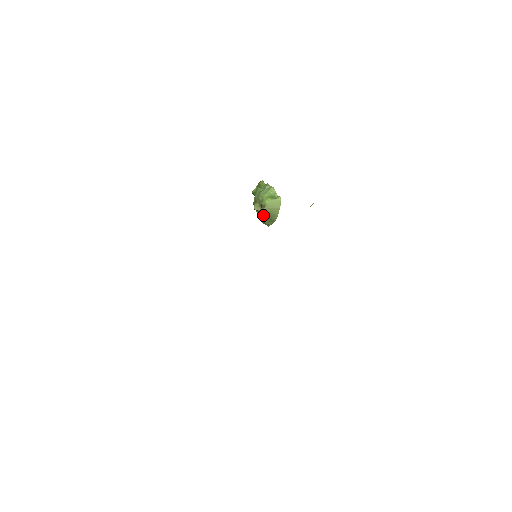
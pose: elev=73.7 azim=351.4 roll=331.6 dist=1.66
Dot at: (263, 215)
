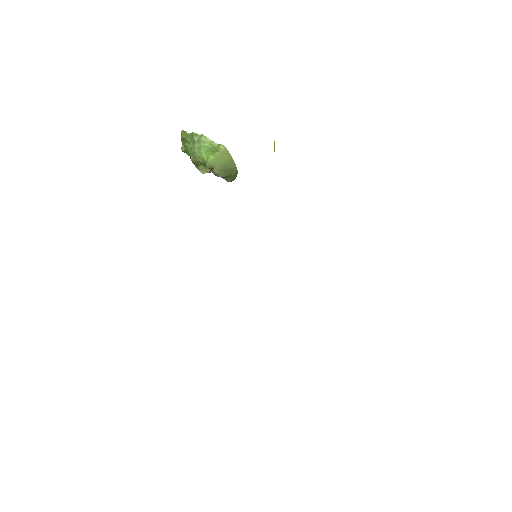
Dot at: occluded
